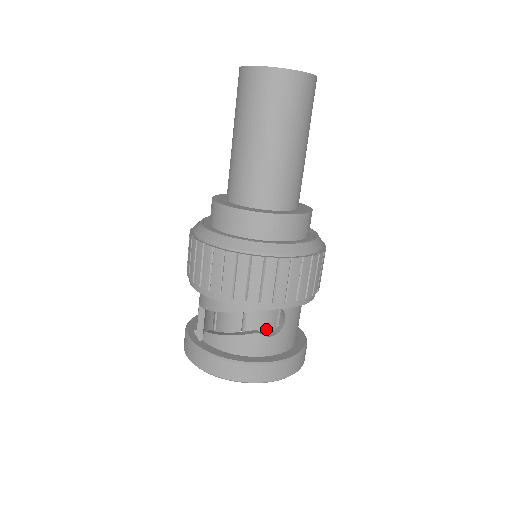
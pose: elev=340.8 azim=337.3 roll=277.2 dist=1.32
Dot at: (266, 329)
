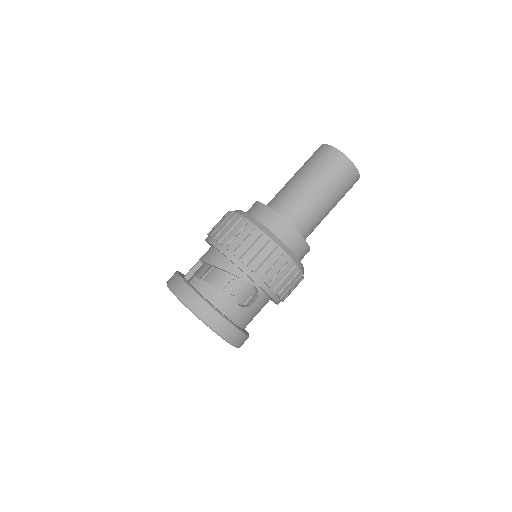
Dot at: occluded
